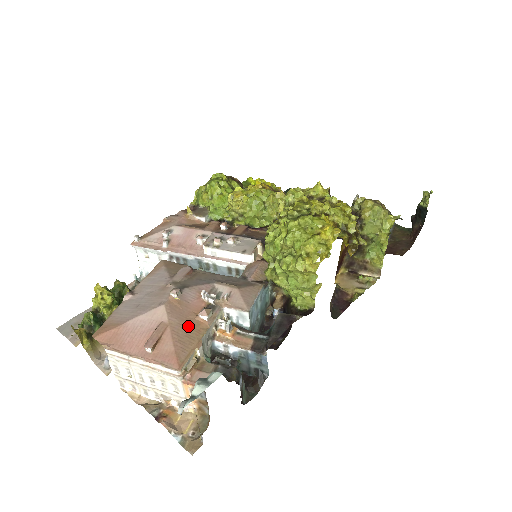
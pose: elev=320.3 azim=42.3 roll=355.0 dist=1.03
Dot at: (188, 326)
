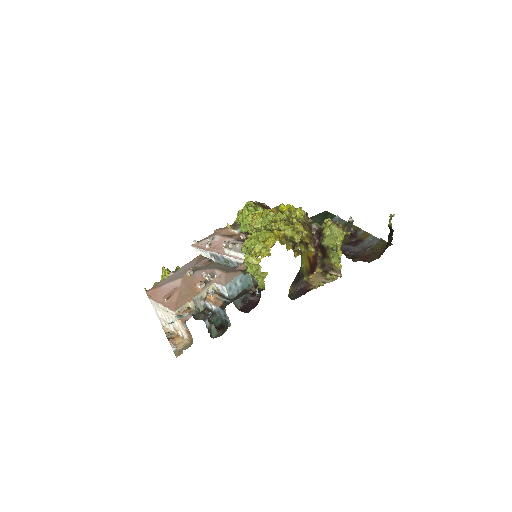
Dot at: (189, 290)
